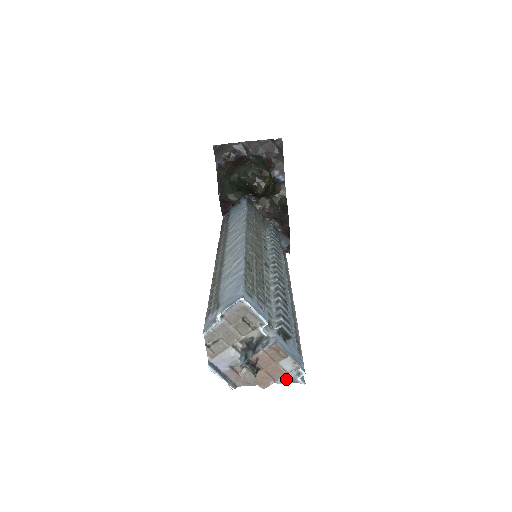
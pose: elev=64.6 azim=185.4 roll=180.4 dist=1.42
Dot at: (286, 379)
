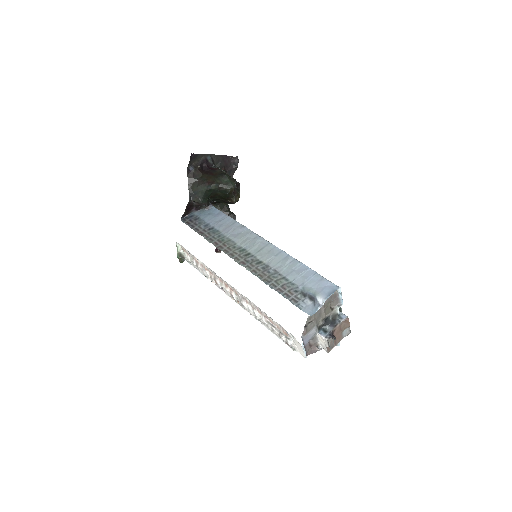
Dot at: occluded
